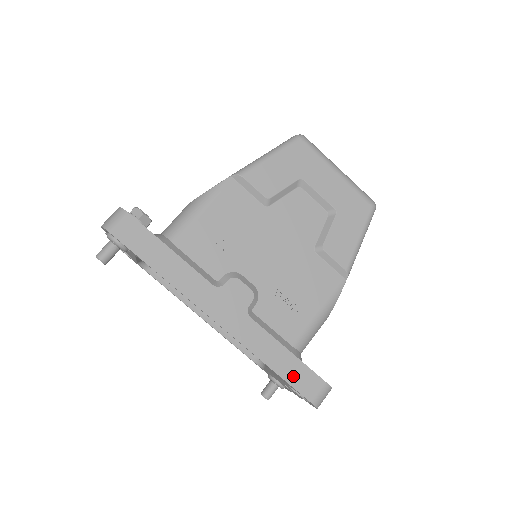
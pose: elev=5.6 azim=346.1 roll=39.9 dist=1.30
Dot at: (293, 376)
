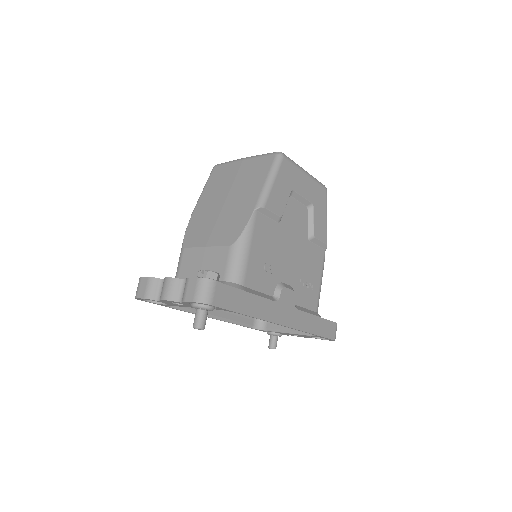
Dot at: (324, 331)
